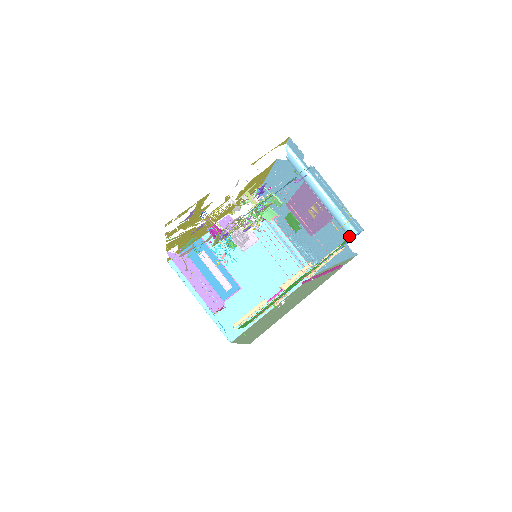
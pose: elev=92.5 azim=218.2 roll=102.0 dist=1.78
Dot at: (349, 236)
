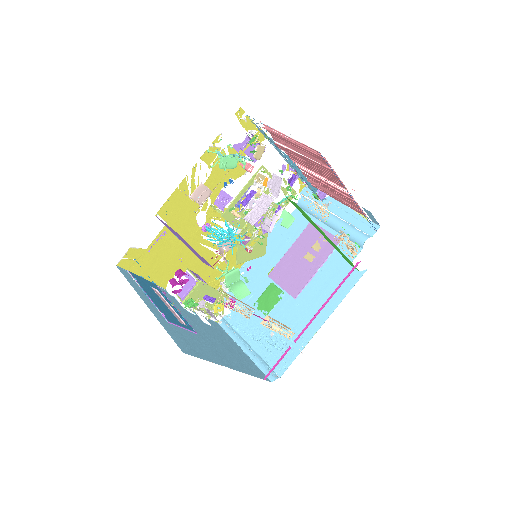
Dot at: (363, 240)
